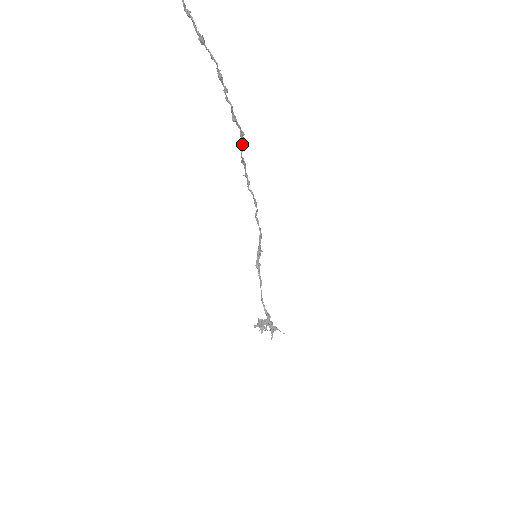
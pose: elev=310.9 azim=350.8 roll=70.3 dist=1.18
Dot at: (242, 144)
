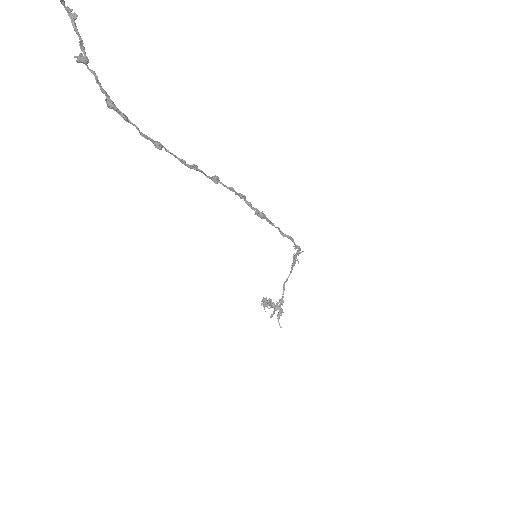
Dot at: (193, 167)
